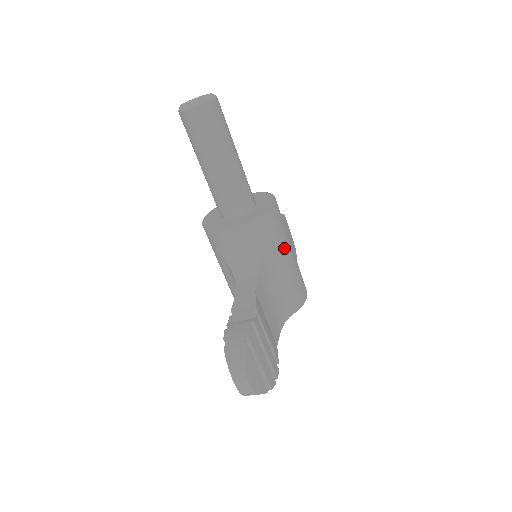
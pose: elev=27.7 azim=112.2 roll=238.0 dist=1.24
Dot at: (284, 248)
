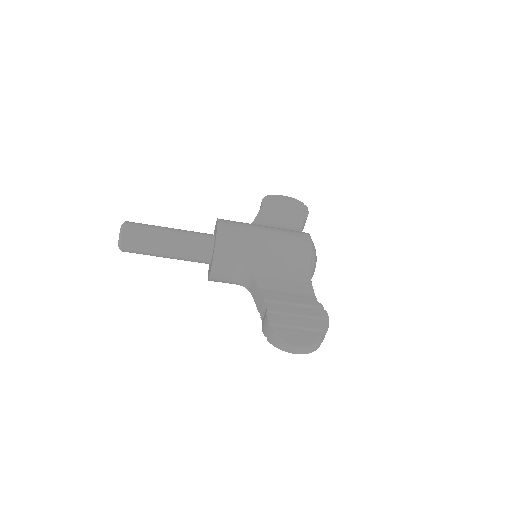
Dot at: (254, 240)
